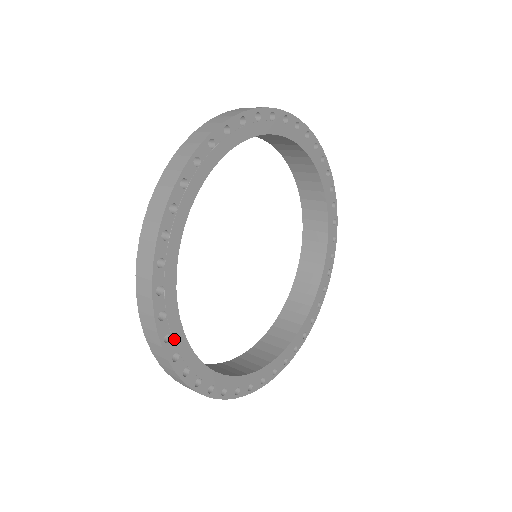
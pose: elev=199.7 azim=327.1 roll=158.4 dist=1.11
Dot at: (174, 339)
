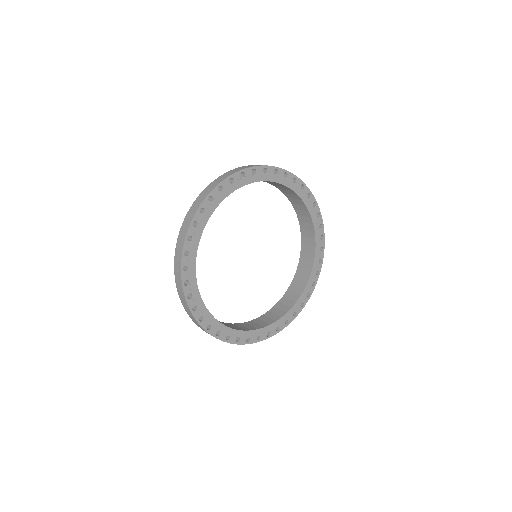
Dot at: (205, 318)
